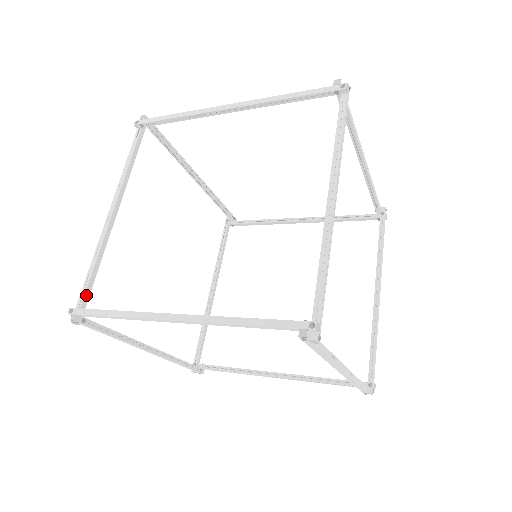
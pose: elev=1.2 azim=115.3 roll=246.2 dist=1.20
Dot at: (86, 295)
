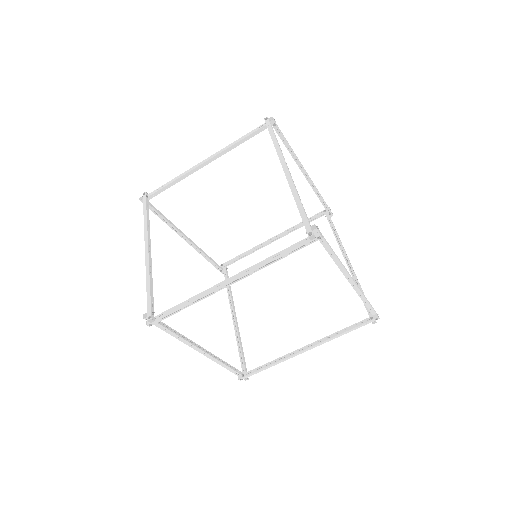
Dot at: (157, 192)
